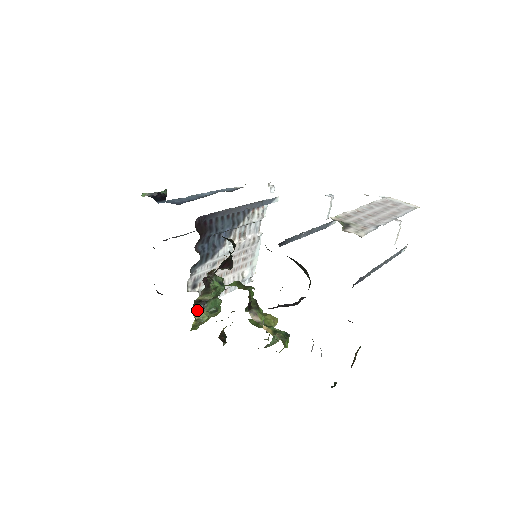
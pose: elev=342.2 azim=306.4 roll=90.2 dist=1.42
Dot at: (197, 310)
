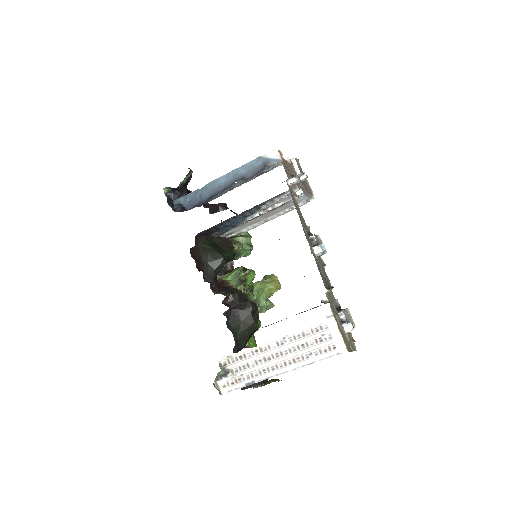
Dot at: occluded
